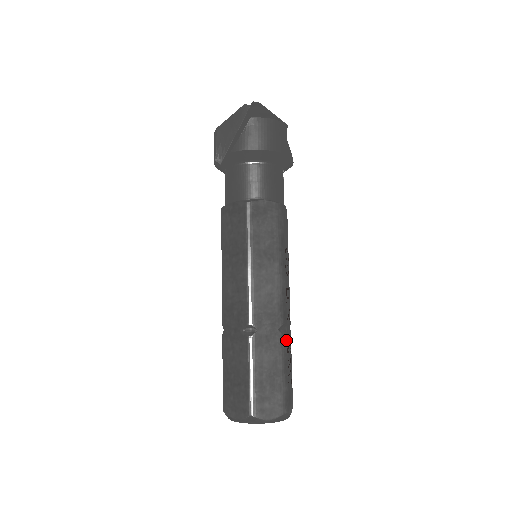
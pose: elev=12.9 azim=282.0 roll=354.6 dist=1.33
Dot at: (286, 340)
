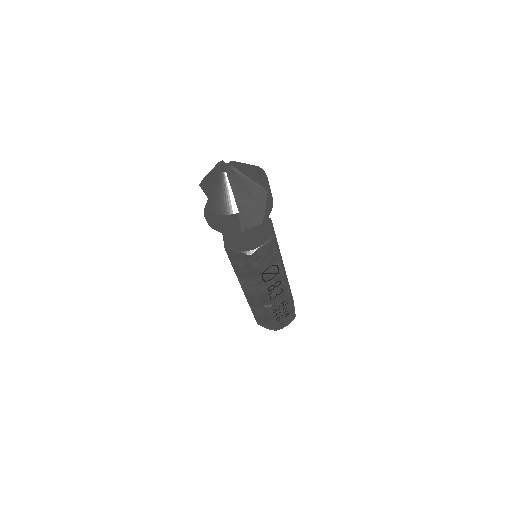
Dot at: (270, 309)
